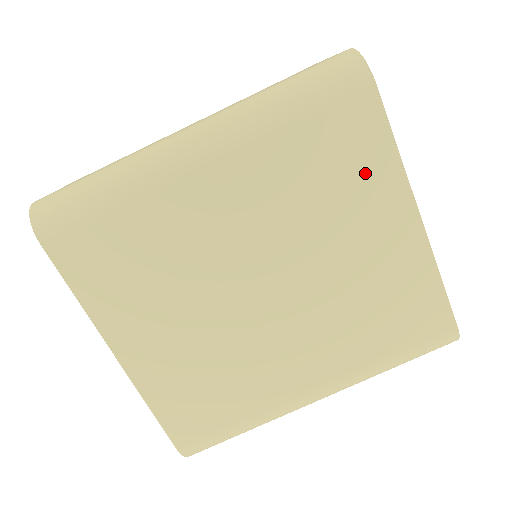
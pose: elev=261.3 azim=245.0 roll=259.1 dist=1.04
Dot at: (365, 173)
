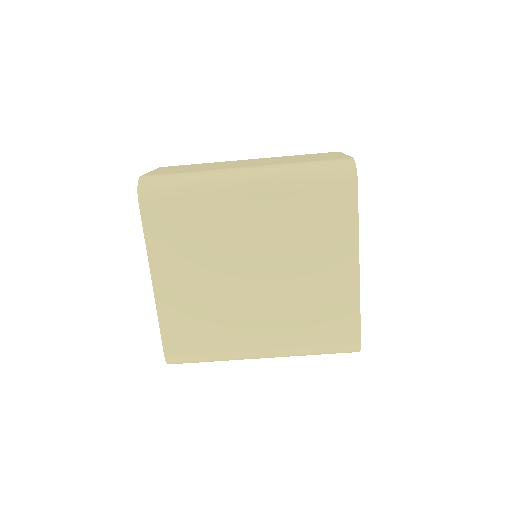
Dot at: (336, 230)
